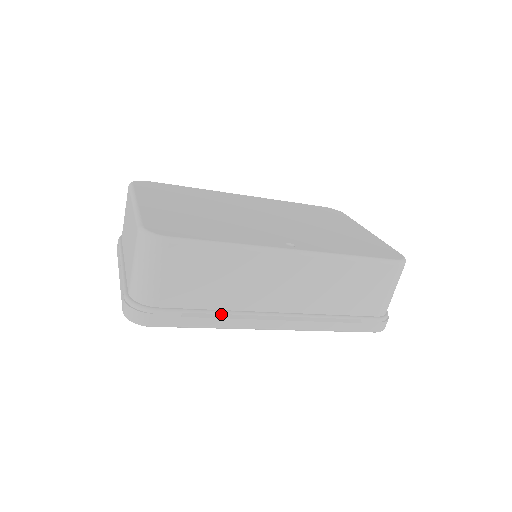
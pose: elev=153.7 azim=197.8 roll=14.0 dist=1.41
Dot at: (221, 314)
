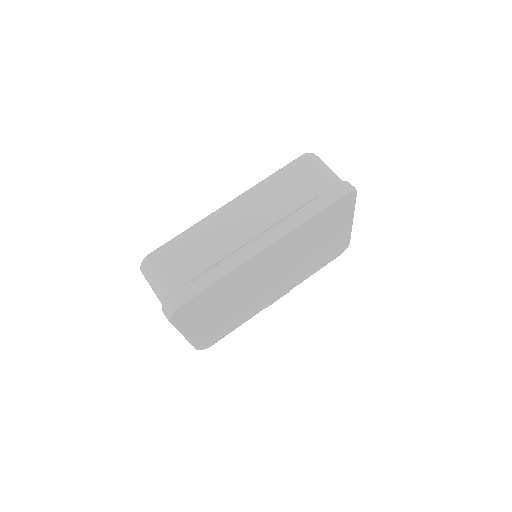
Dot at: (217, 264)
